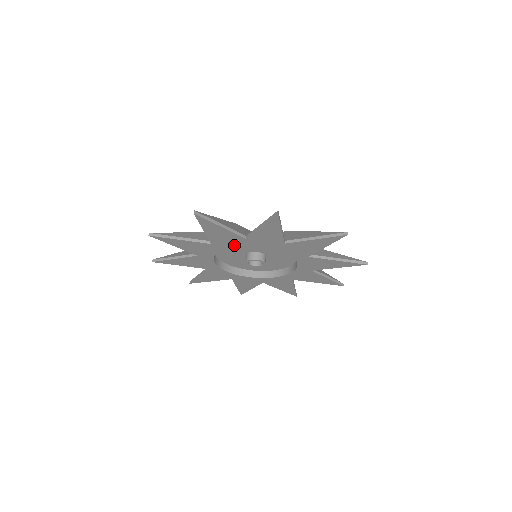
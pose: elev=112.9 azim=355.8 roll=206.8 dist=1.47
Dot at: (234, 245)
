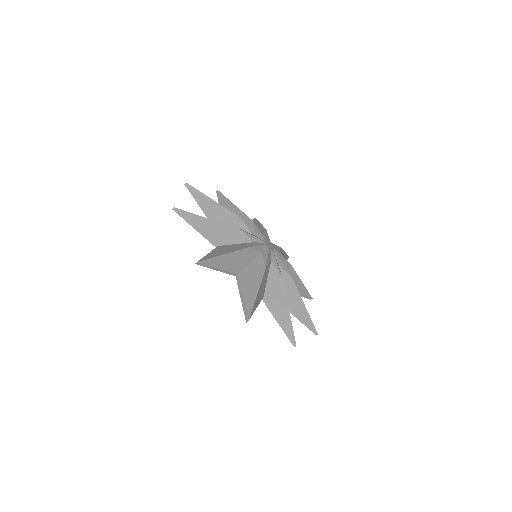
Dot at: occluded
